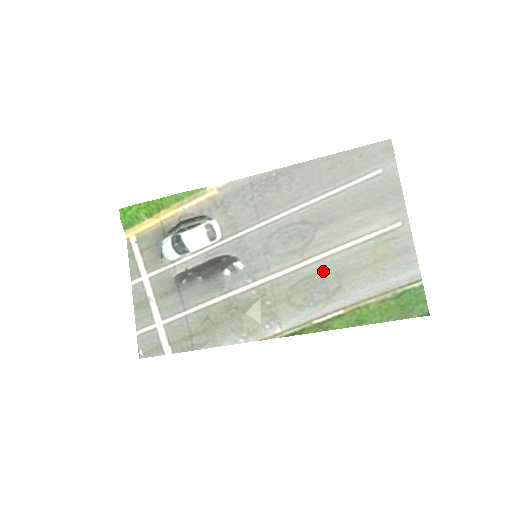
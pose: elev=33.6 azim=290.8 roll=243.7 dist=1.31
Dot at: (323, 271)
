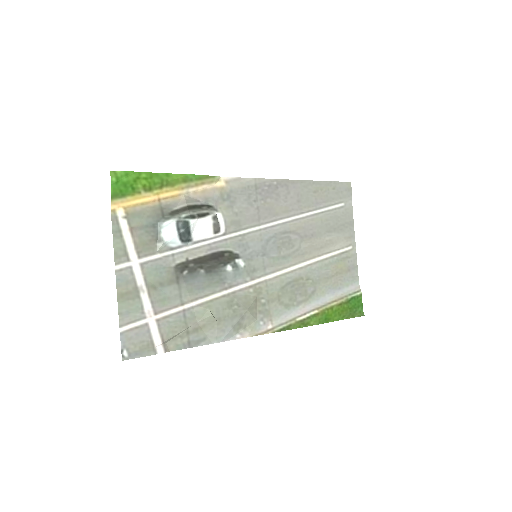
Dot at: (305, 277)
